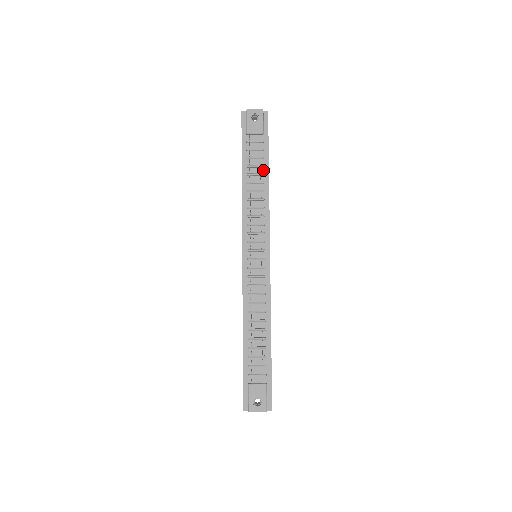
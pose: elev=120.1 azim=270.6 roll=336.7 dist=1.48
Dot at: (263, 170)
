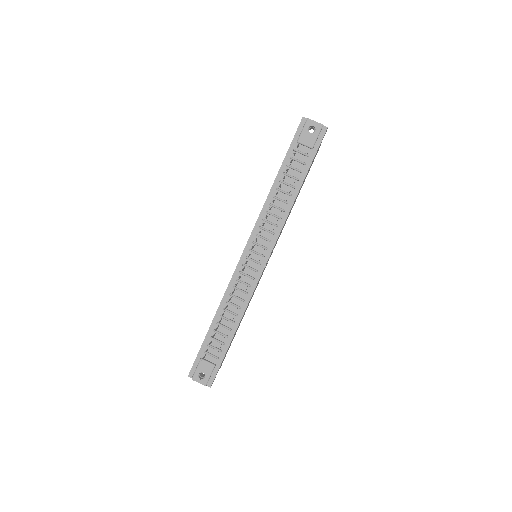
Dot at: (296, 183)
